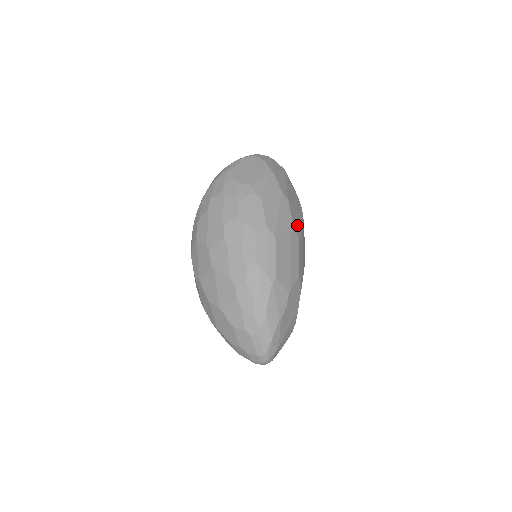
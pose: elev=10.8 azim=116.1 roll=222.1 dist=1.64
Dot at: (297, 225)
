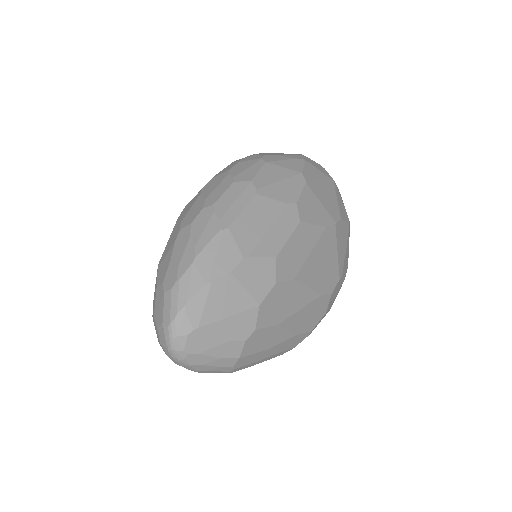
Dot at: (309, 212)
